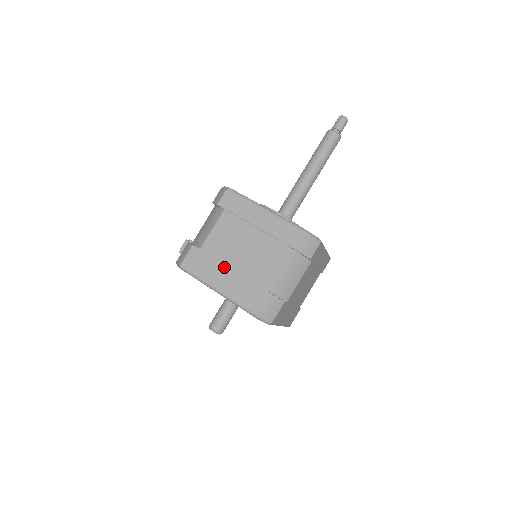
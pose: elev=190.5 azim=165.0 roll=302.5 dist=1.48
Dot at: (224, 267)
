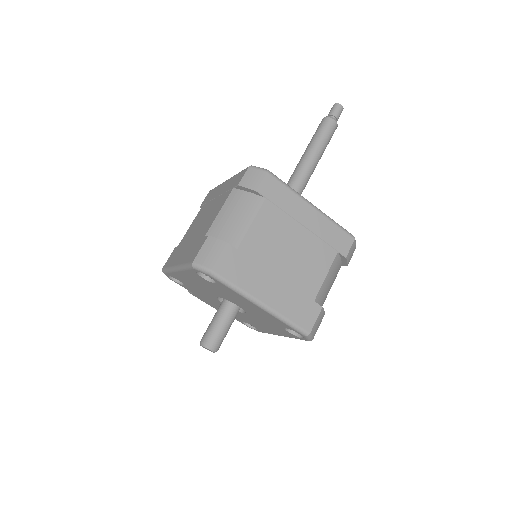
Dot at: (186, 245)
